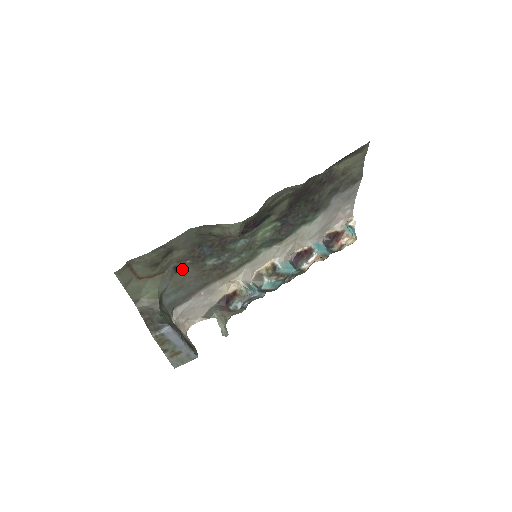
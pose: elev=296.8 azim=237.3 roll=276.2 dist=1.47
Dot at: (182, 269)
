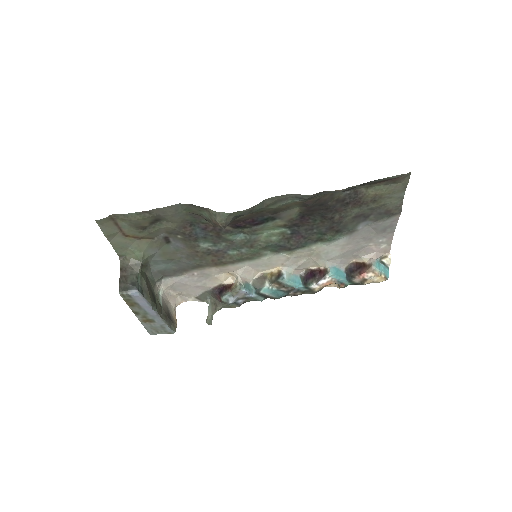
Dot at: (174, 242)
